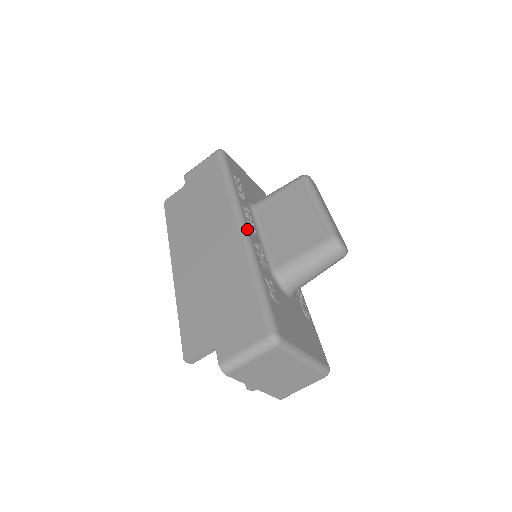
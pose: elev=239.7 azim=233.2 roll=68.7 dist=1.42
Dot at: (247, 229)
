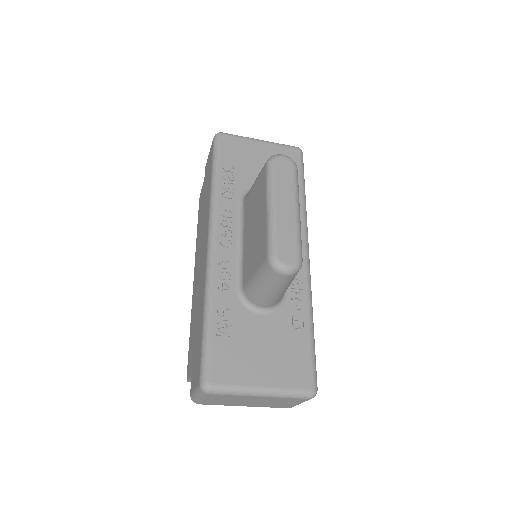
Dot at: (214, 247)
